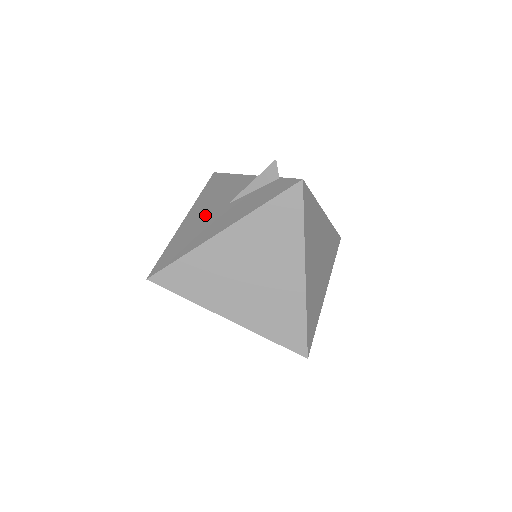
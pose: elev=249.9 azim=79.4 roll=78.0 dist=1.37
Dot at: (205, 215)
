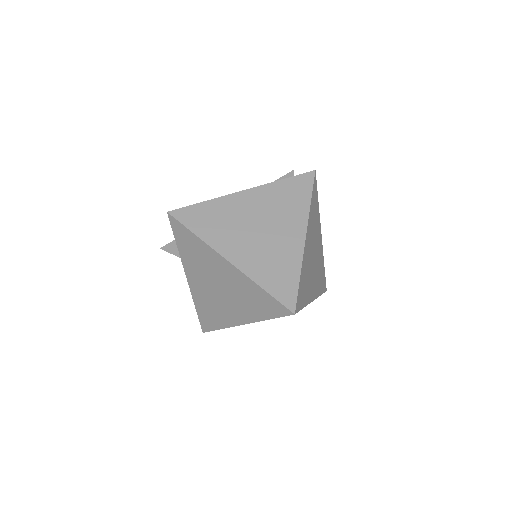
Dot at: occluded
